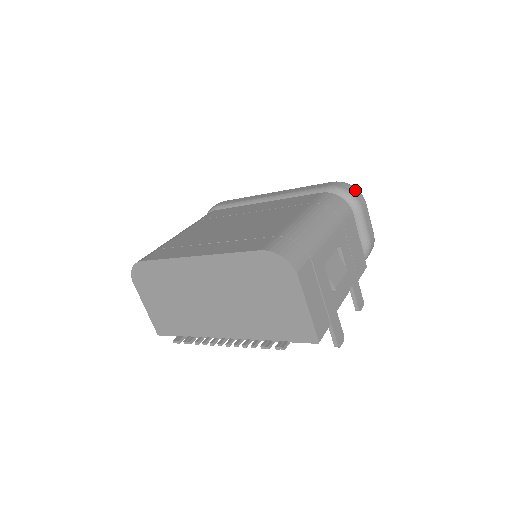
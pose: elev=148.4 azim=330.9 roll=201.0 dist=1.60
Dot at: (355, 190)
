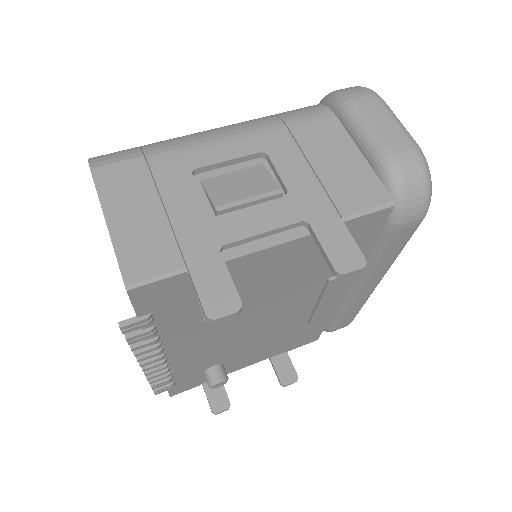
Dot at: (351, 87)
